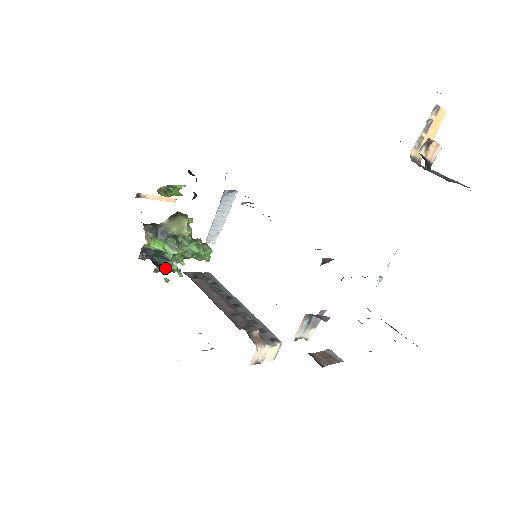
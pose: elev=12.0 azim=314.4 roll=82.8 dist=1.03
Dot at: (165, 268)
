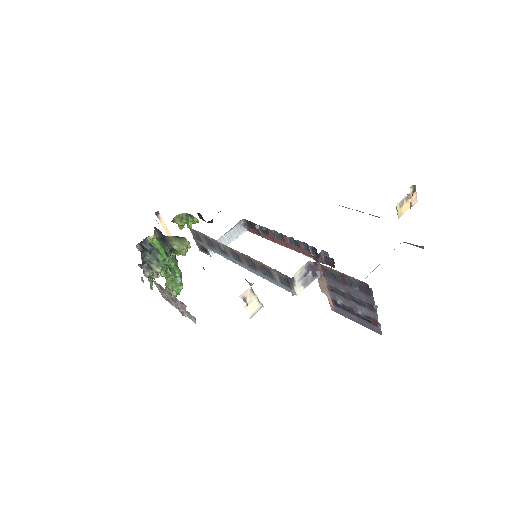
Dot at: (149, 268)
